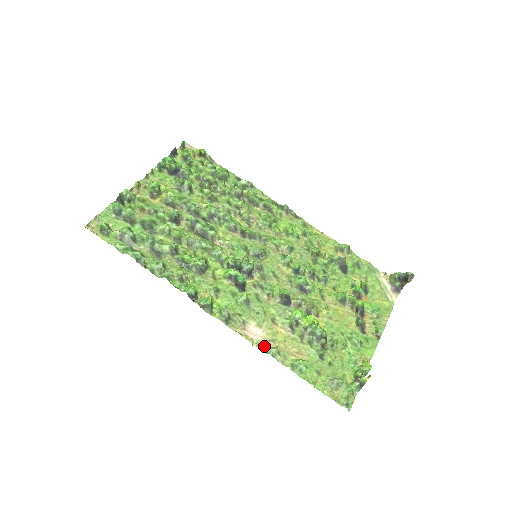
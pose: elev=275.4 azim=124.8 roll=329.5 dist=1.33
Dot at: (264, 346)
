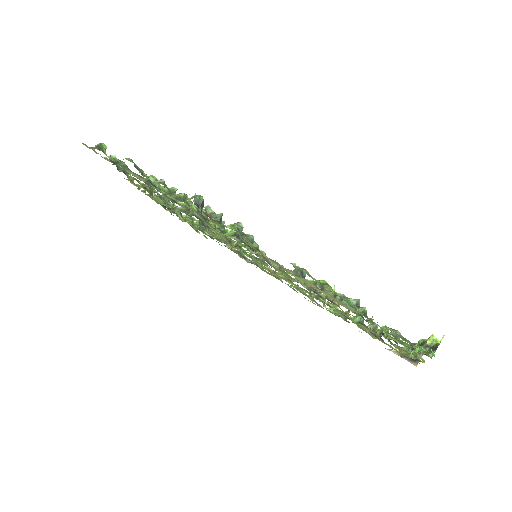
Dot at: (293, 263)
